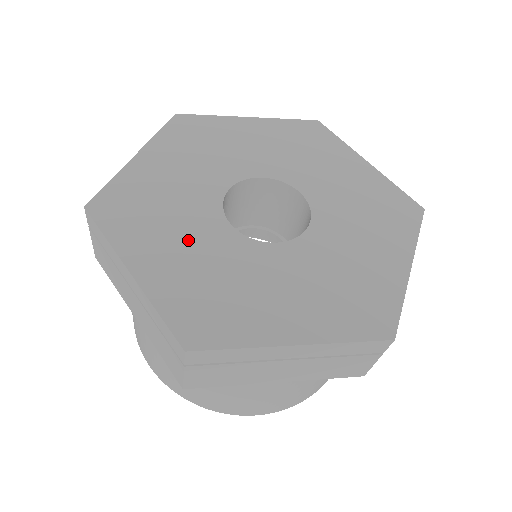
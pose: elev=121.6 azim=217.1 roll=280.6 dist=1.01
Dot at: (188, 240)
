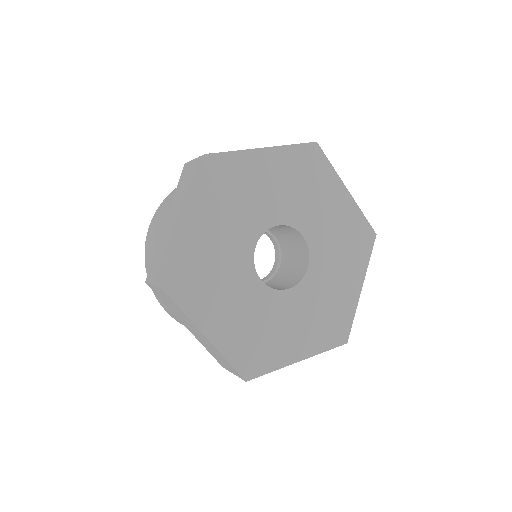
Dot at: (227, 232)
